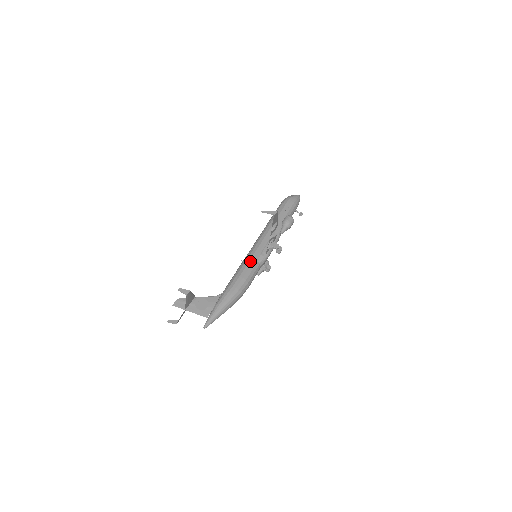
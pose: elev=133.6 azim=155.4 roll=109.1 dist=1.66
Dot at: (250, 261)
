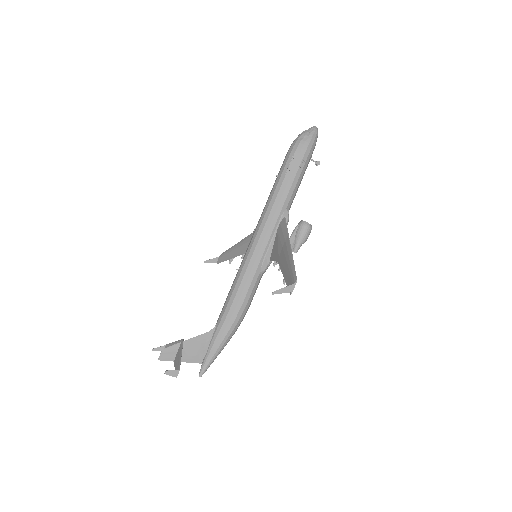
Dot at: (250, 277)
